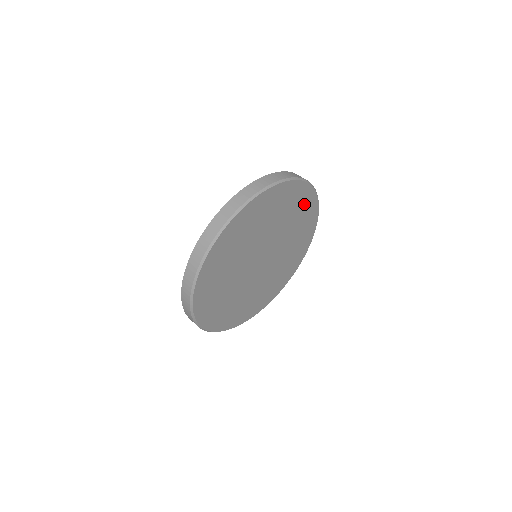
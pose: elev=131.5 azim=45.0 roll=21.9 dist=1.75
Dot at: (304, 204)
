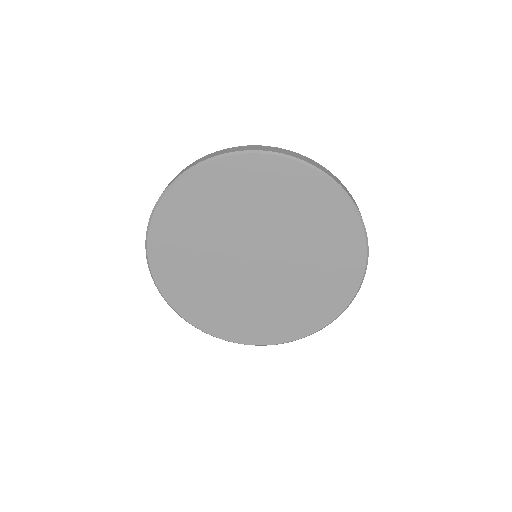
Dot at: (282, 181)
